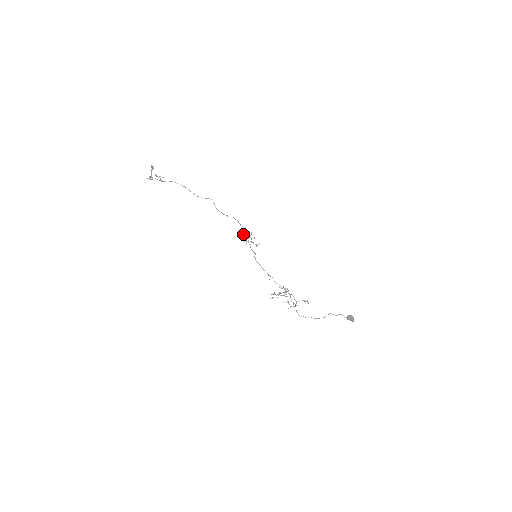
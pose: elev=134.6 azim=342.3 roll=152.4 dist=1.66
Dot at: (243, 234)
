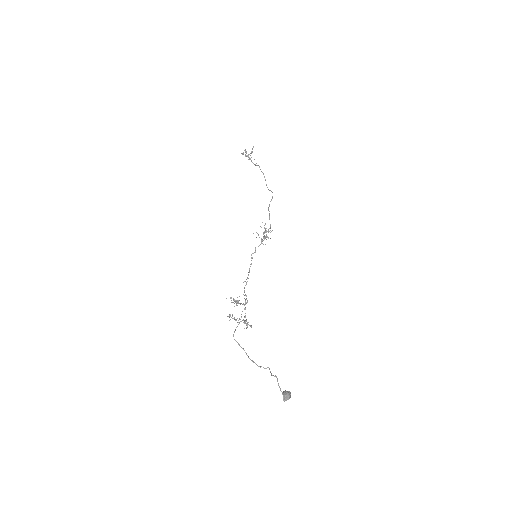
Dot at: (264, 231)
